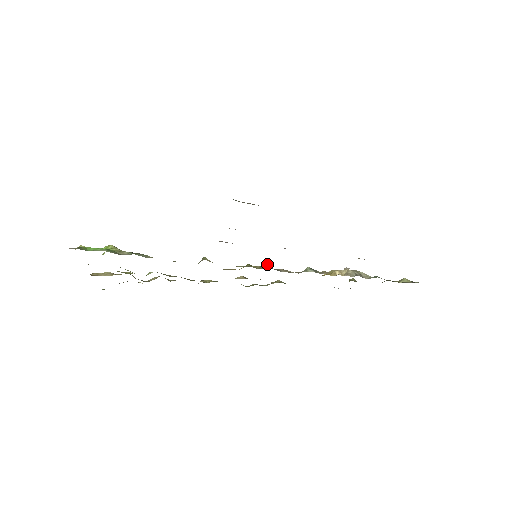
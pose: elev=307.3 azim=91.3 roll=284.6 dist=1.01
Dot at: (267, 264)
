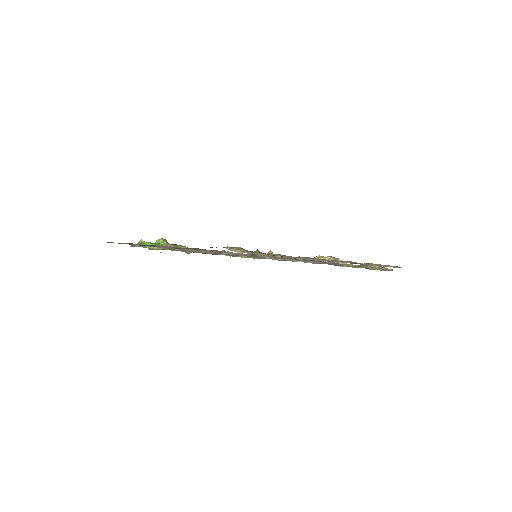
Dot at: (270, 251)
